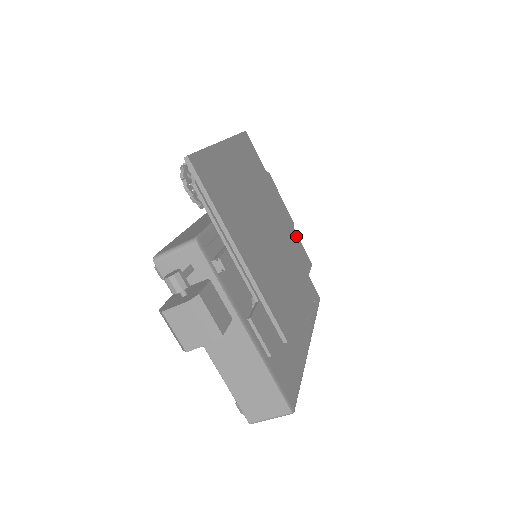
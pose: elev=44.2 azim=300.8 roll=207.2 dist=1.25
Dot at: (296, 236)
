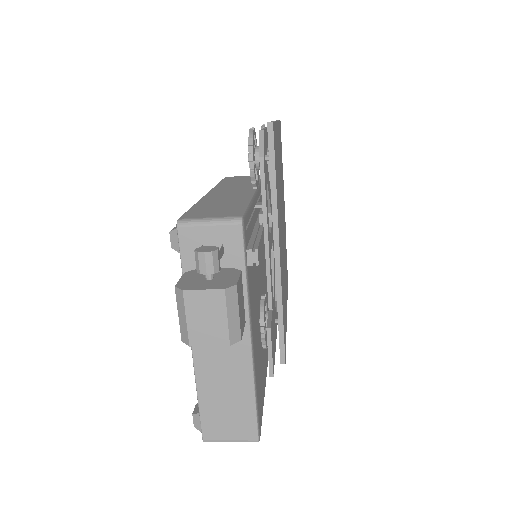
Dot at: occluded
